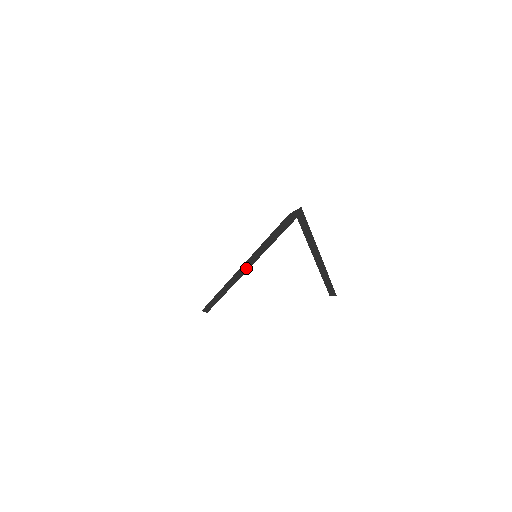
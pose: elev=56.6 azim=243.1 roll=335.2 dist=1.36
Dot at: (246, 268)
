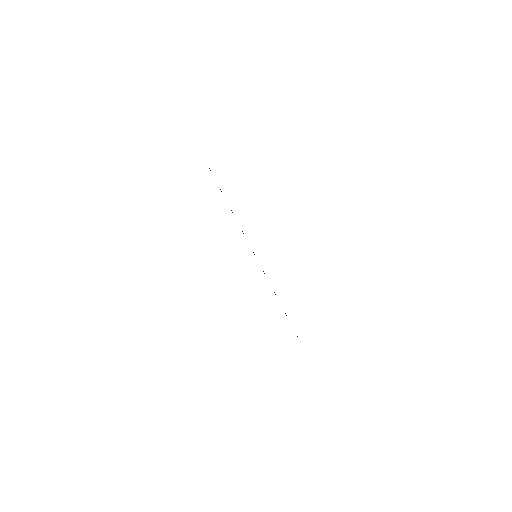
Dot at: occluded
